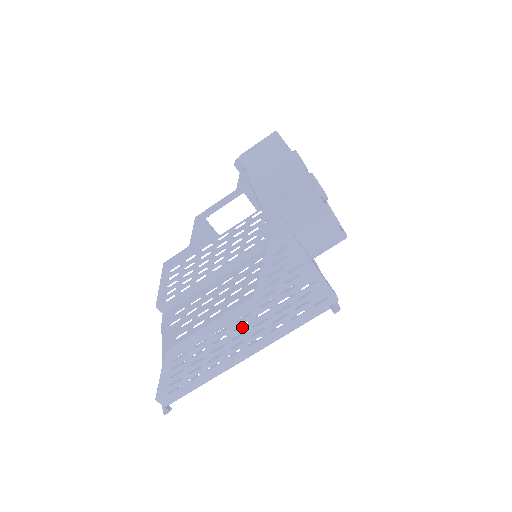
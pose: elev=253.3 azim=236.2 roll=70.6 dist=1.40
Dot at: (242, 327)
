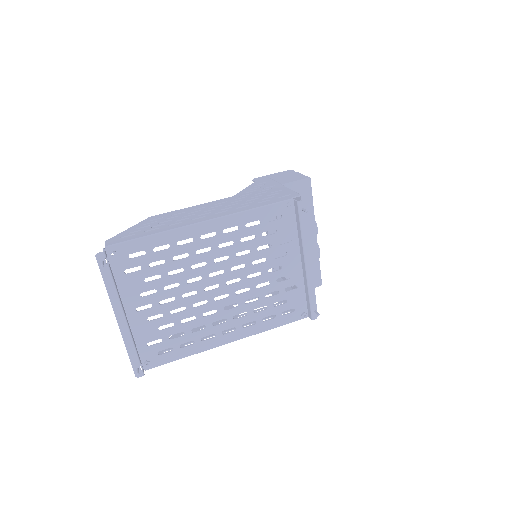
Dot at: (216, 208)
